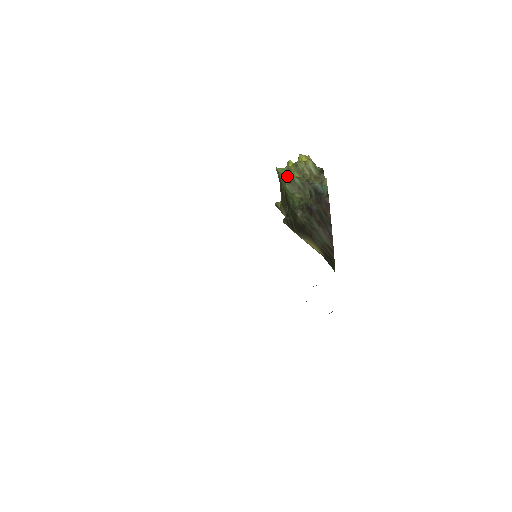
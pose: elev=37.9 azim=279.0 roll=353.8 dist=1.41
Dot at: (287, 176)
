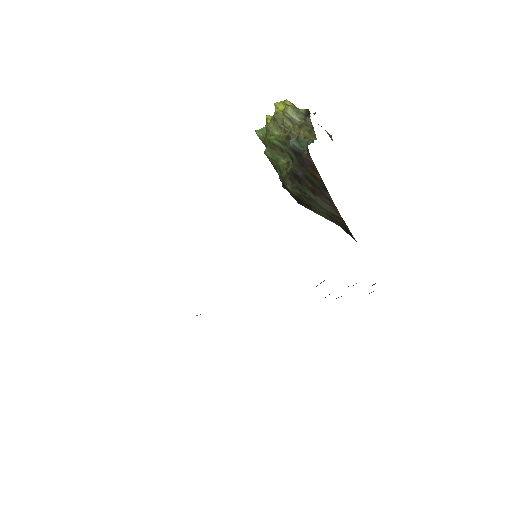
Dot at: (267, 139)
